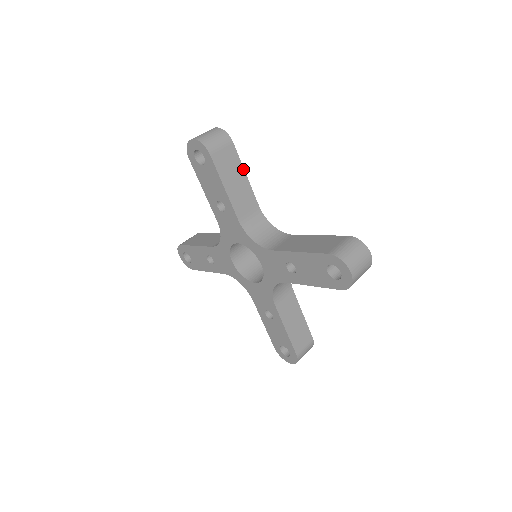
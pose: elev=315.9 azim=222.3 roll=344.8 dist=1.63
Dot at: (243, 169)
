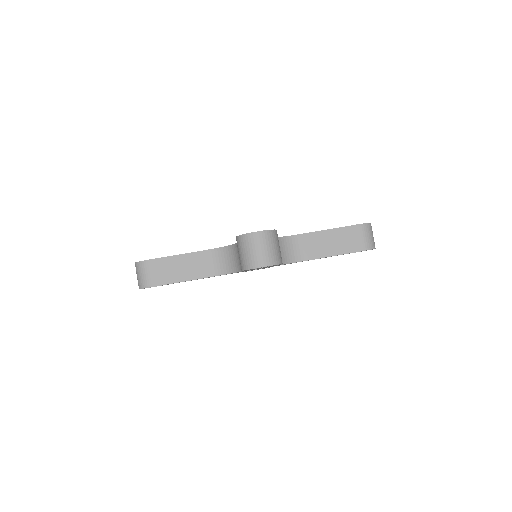
Dot at: (172, 257)
